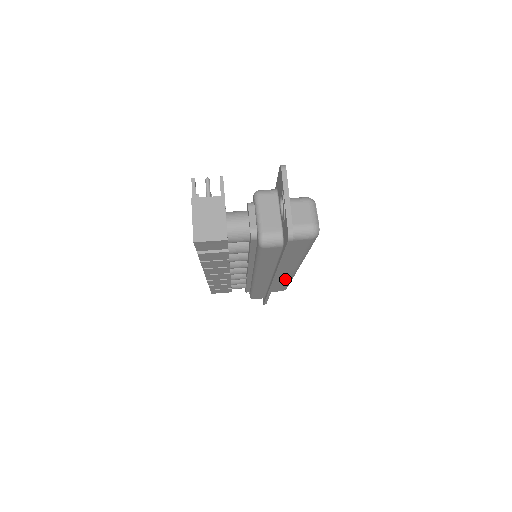
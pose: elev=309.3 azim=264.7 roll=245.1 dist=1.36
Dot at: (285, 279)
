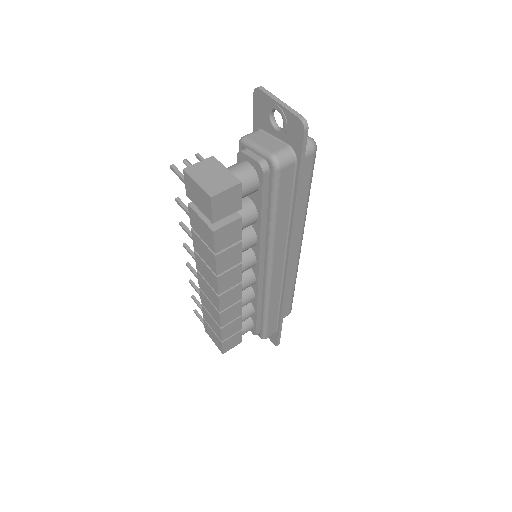
Dot at: (291, 277)
